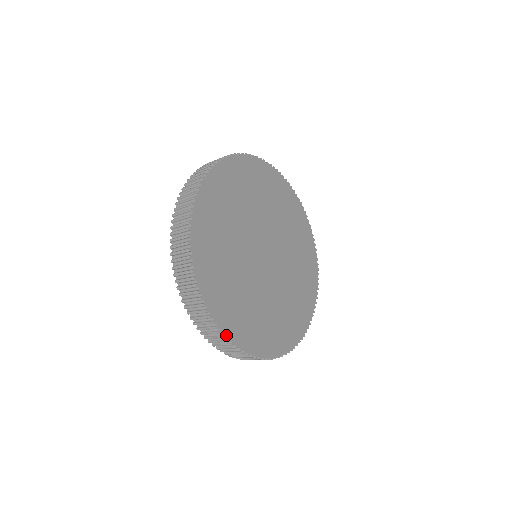
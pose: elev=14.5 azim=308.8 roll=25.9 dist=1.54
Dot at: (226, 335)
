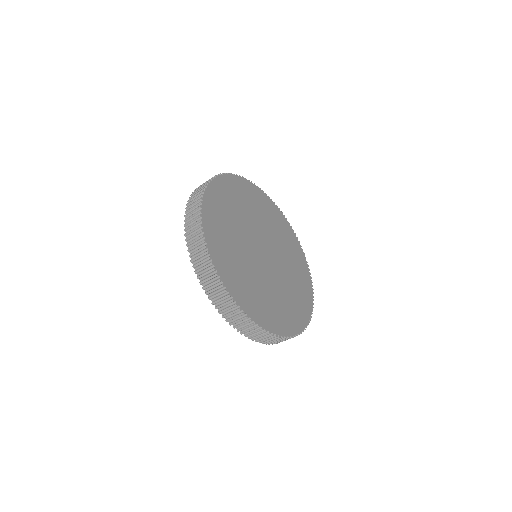
Dot at: (289, 335)
